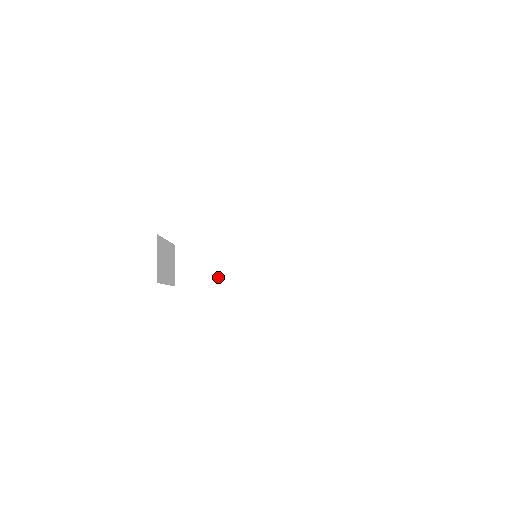
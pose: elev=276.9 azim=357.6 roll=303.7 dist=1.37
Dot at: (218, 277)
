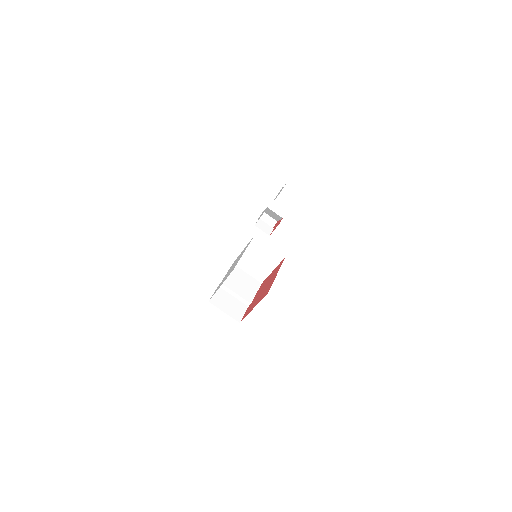
Dot at: (251, 291)
